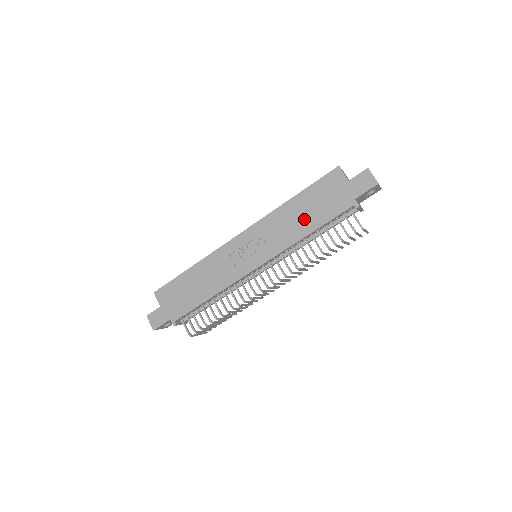
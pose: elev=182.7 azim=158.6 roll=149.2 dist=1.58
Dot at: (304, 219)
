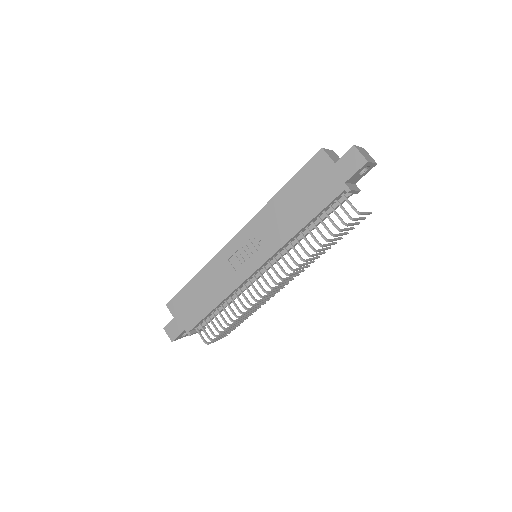
Dot at: (295, 212)
